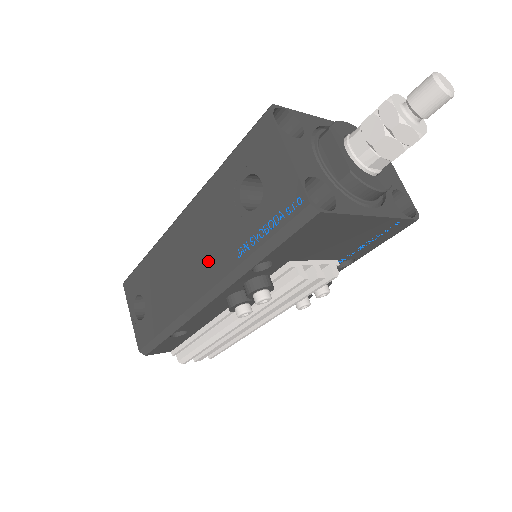
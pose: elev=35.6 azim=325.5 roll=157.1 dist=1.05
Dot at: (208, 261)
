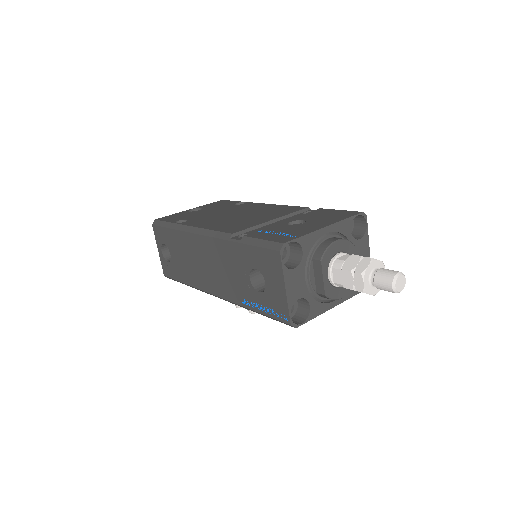
Dot at: (221, 283)
